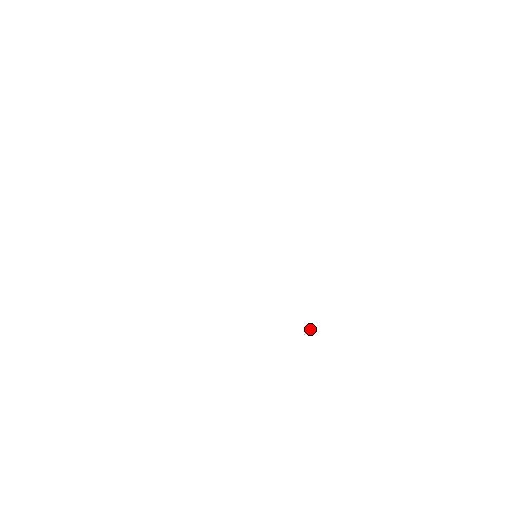
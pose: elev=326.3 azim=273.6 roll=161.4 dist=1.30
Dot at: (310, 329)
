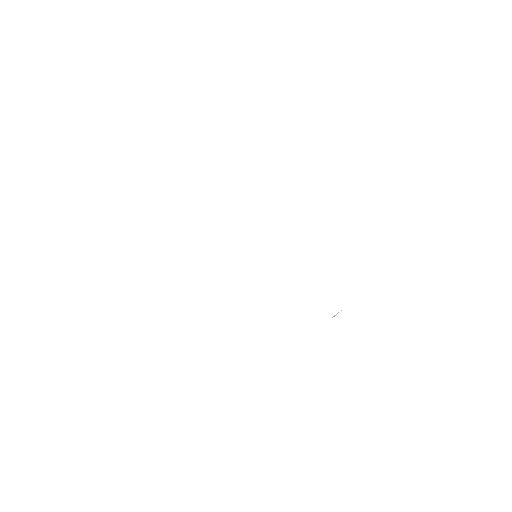
Dot at: (338, 312)
